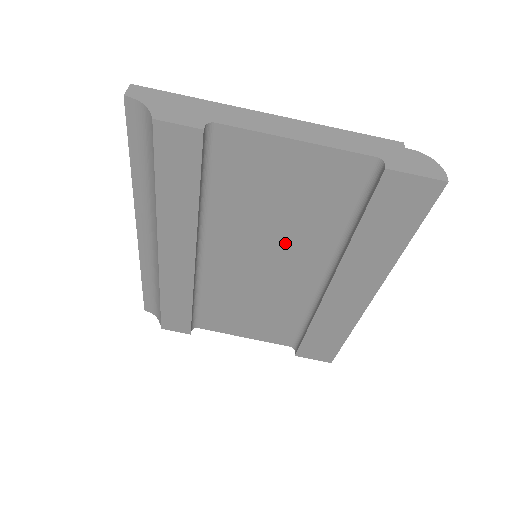
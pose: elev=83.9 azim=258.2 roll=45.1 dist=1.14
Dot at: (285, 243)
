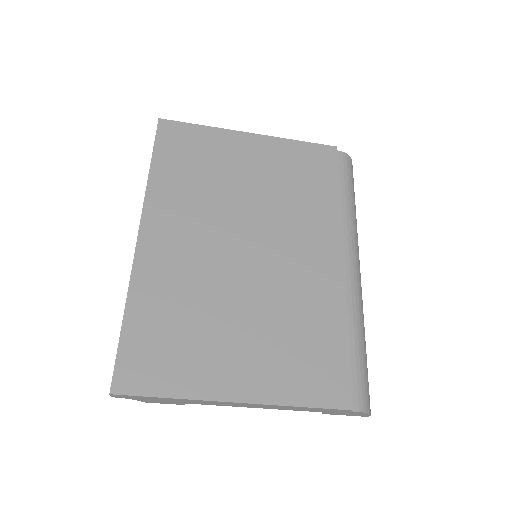
Dot at: occluded
